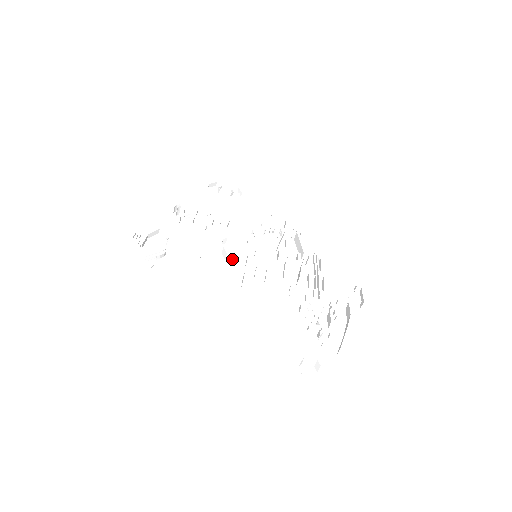
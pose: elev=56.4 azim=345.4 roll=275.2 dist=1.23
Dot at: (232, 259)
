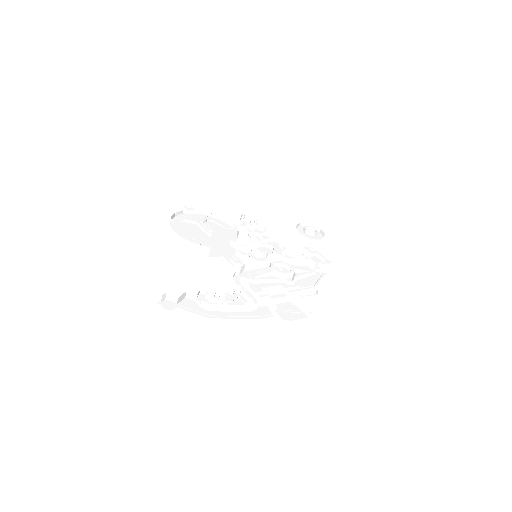
Dot at: (235, 248)
